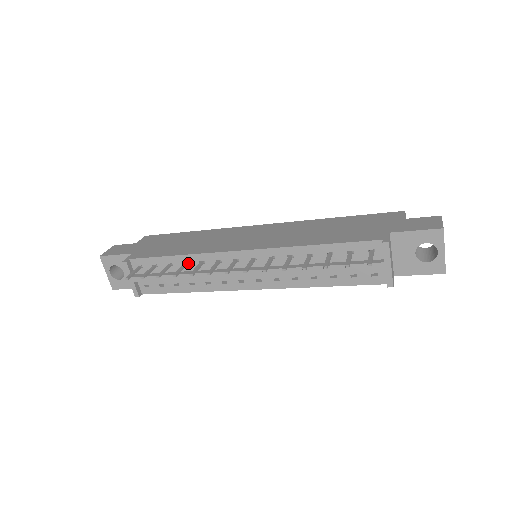
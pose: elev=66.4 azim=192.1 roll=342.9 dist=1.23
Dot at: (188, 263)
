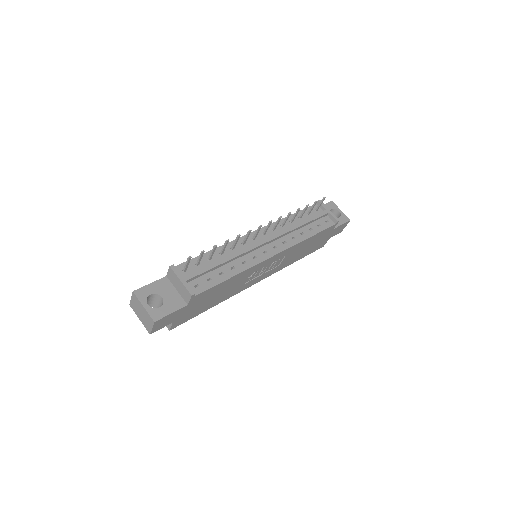
Dot at: (222, 254)
